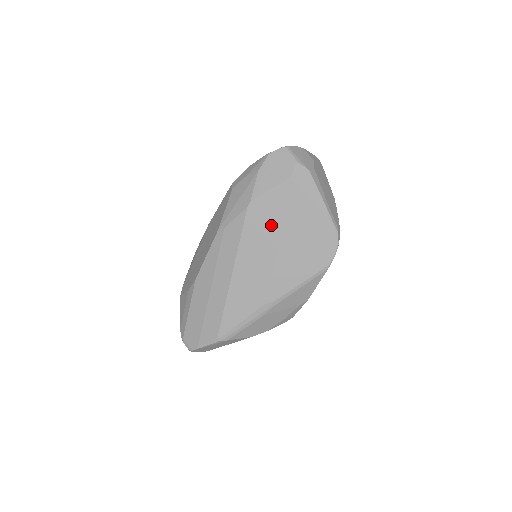
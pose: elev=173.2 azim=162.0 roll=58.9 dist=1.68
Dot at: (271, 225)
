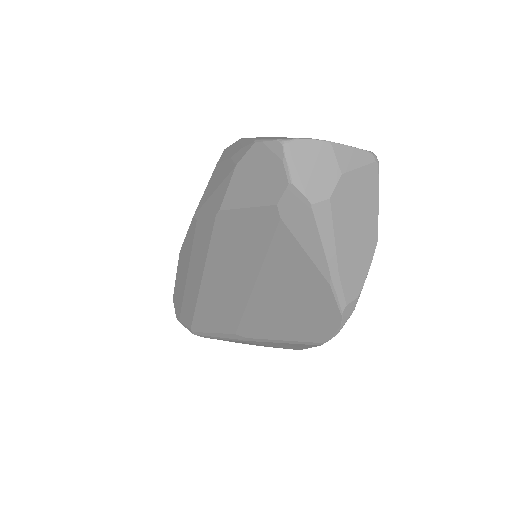
Dot at: (245, 255)
